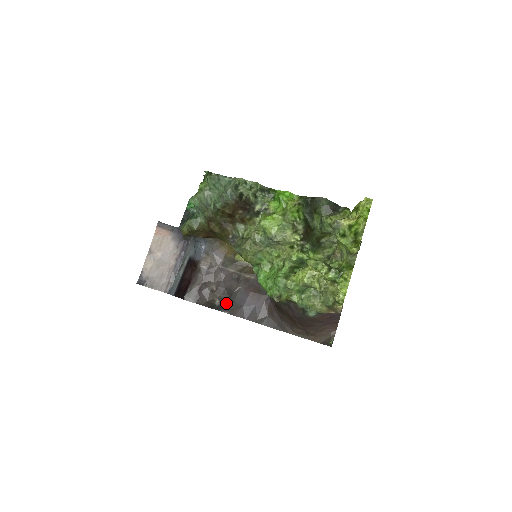
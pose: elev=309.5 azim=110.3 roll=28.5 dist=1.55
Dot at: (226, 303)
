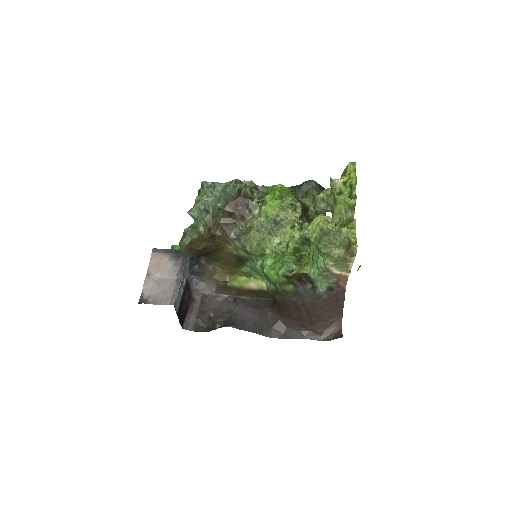
Dot at: (228, 322)
